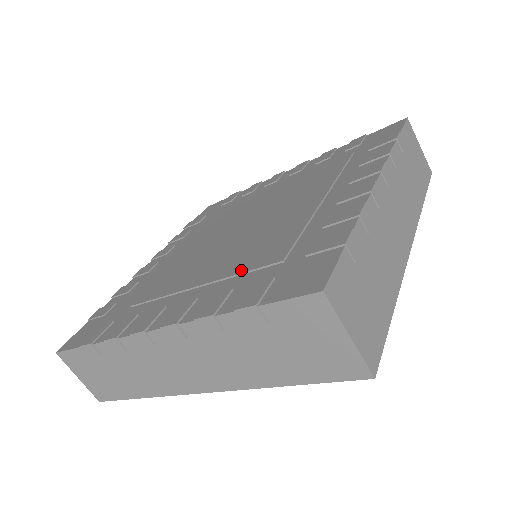
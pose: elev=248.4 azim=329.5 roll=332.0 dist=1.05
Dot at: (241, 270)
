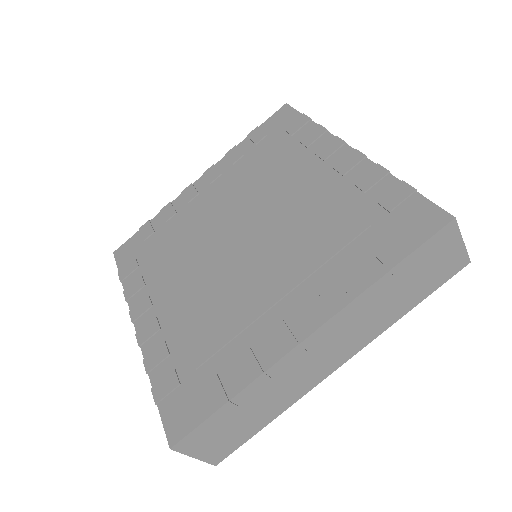
Dot at: (186, 335)
